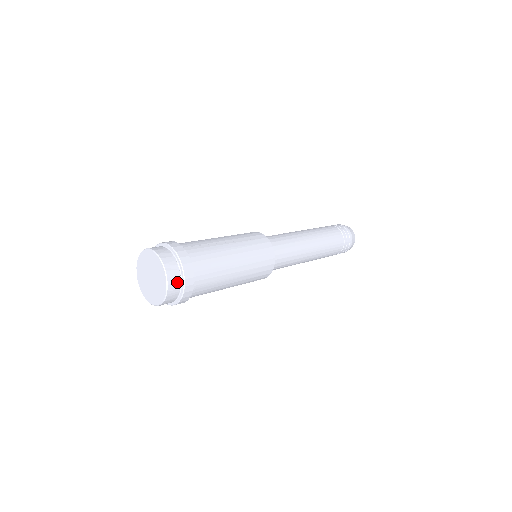
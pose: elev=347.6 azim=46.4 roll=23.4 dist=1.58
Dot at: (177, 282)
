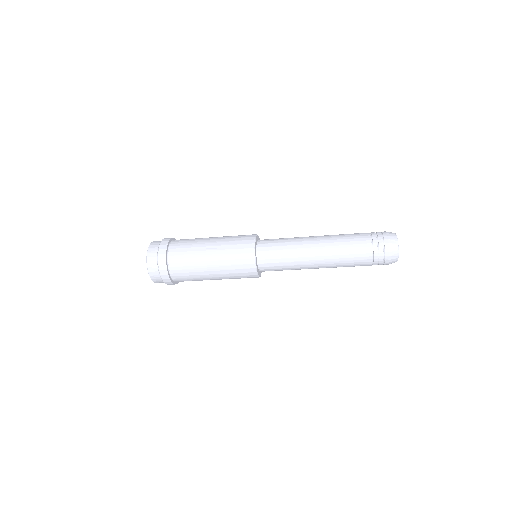
Dot at: (157, 275)
